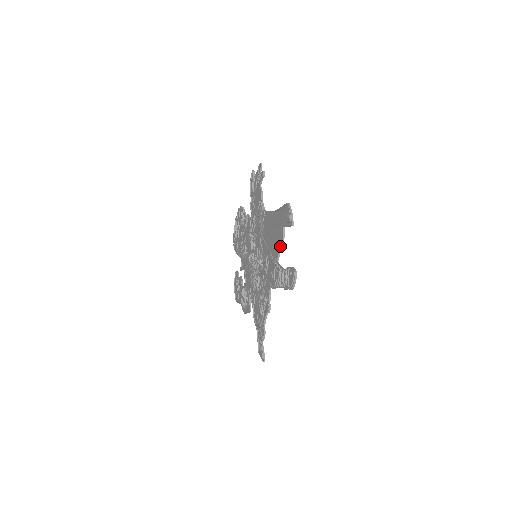
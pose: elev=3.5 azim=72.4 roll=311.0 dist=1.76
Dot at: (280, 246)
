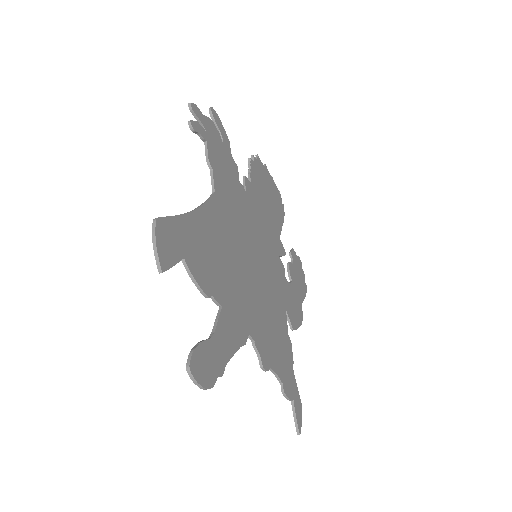
Dot at: (204, 285)
